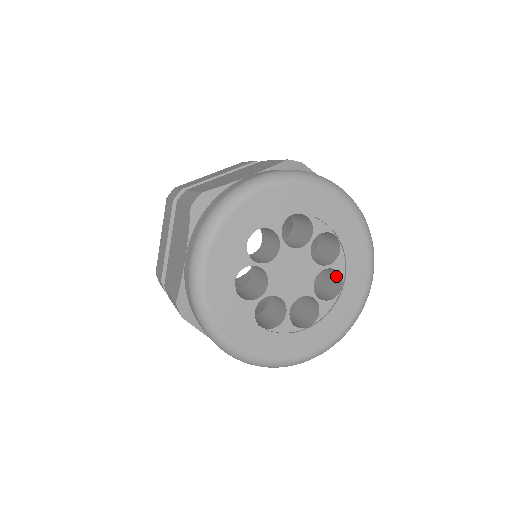
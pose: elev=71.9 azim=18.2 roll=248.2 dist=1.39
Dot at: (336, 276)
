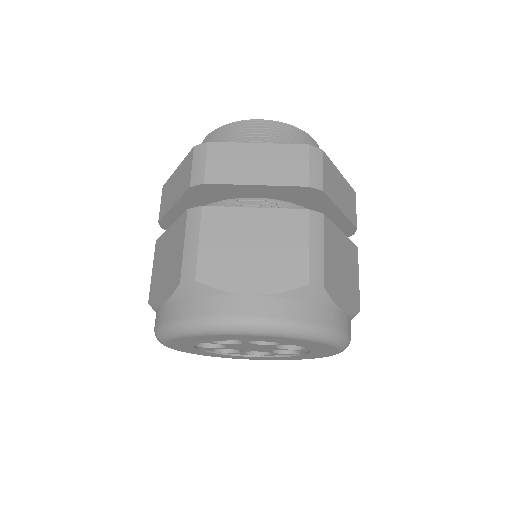
Dot at: occluded
